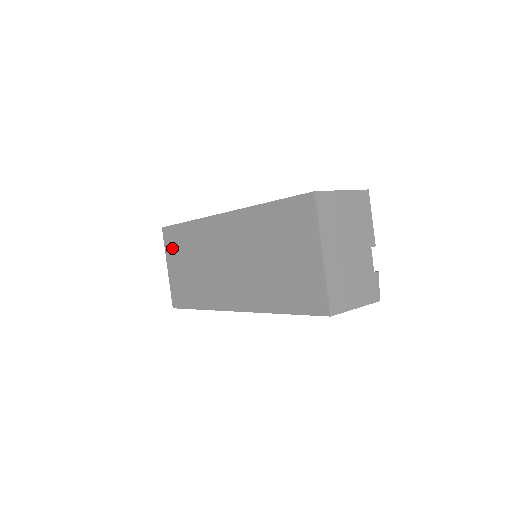
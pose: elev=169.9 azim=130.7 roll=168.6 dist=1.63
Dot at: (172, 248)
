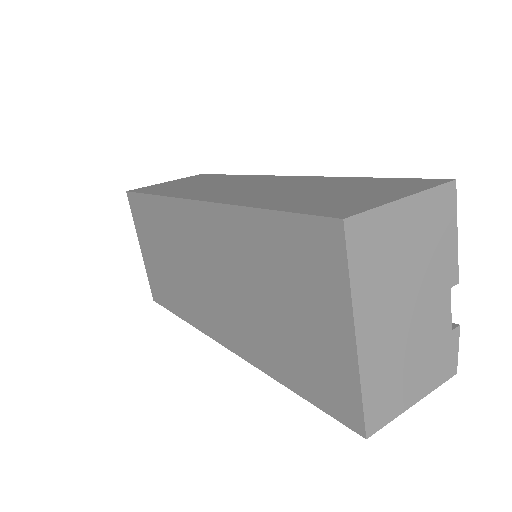
Dot at: (141, 224)
